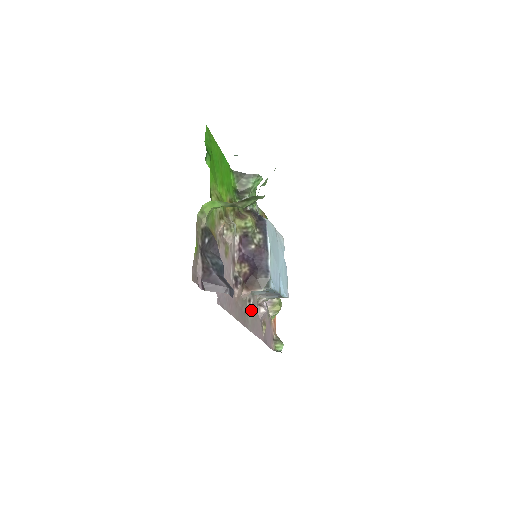
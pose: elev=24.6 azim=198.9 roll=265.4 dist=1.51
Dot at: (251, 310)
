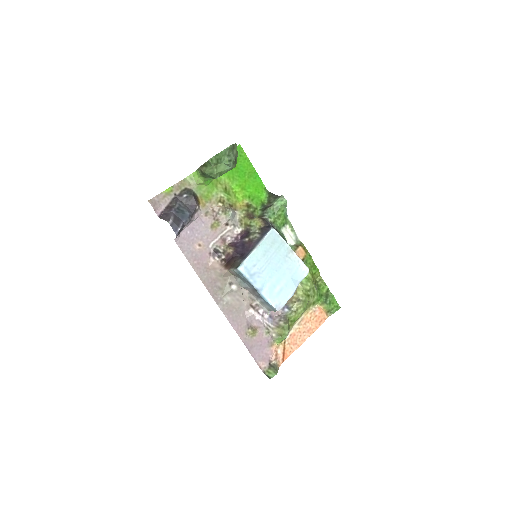
Dot at: (232, 295)
